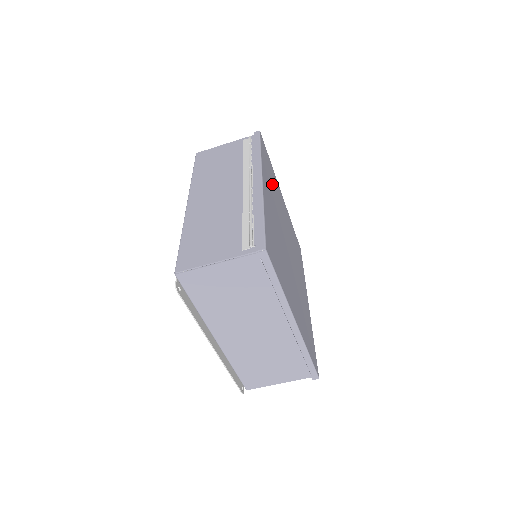
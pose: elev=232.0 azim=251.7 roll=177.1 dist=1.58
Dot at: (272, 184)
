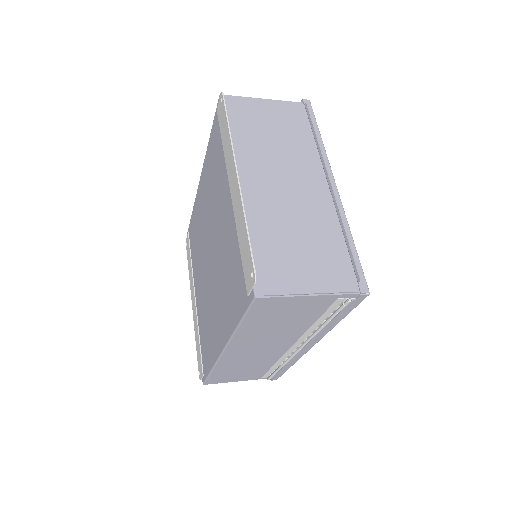
Dot at: occluded
